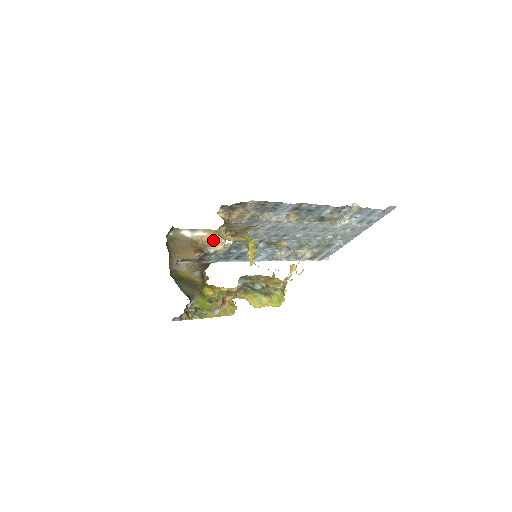
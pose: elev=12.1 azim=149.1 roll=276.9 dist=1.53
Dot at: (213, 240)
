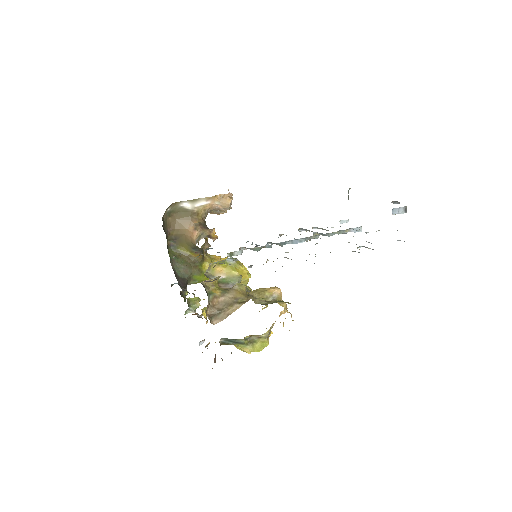
Dot at: (217, 206)
